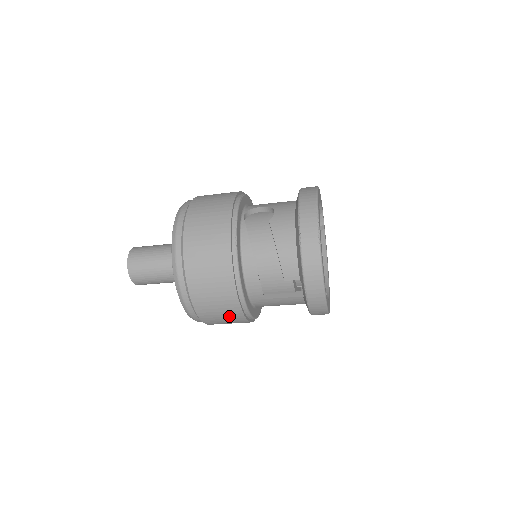
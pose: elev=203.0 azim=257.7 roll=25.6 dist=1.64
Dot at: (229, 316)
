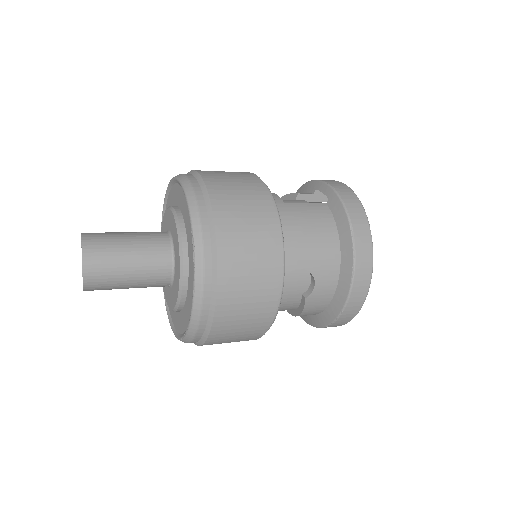
Dot at: occluded
